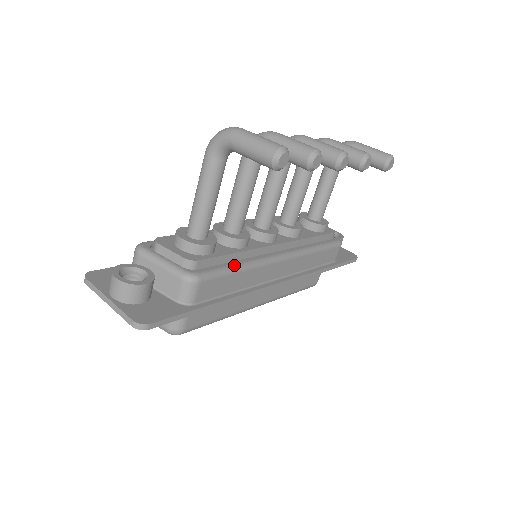
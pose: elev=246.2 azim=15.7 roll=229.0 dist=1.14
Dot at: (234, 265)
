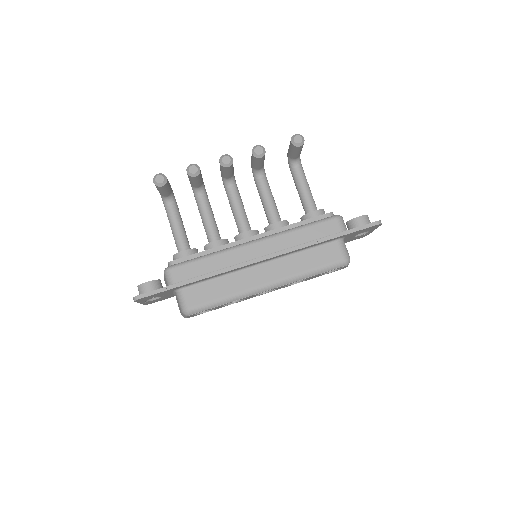
Dot at: (202, 256)
